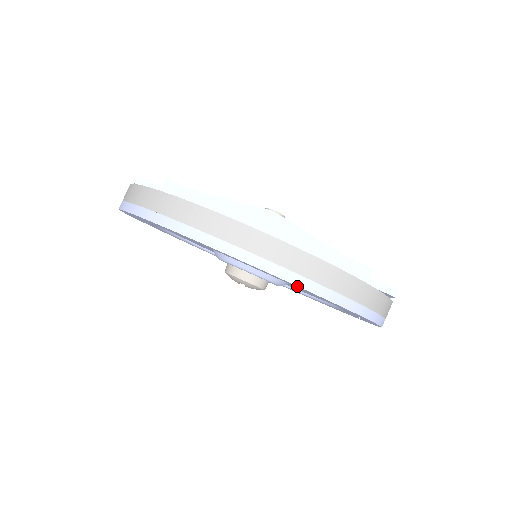
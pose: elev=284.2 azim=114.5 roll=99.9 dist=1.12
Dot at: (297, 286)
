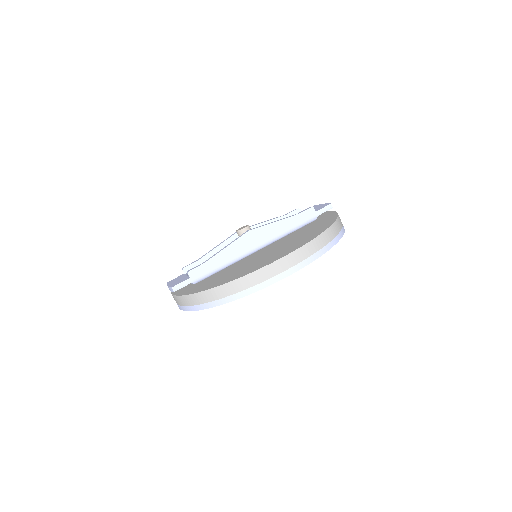
Dot at: (321, 255)
